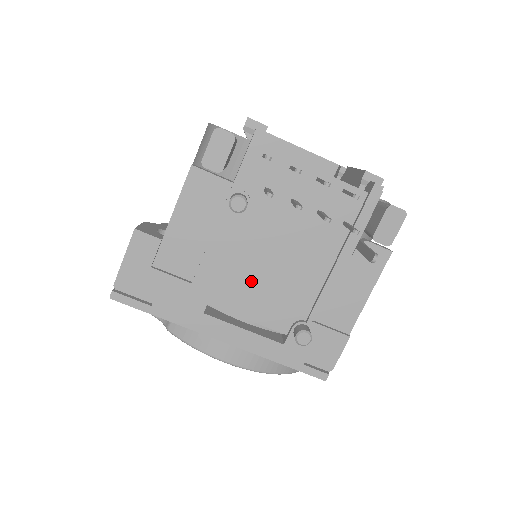
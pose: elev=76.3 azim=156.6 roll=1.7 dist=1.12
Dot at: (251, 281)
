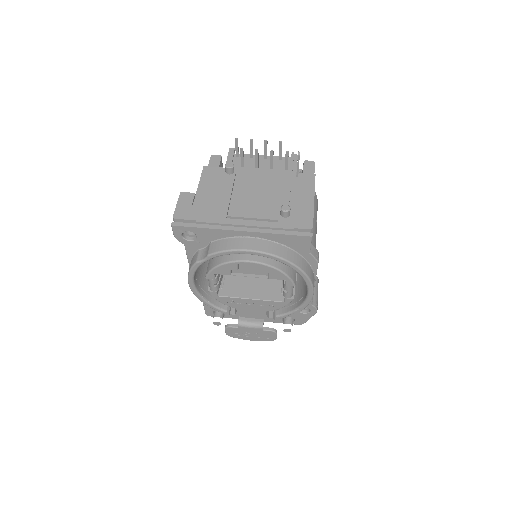
Dot at: (248, 201)
